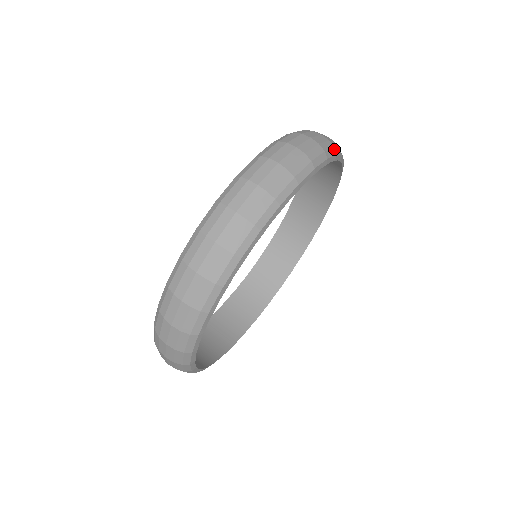
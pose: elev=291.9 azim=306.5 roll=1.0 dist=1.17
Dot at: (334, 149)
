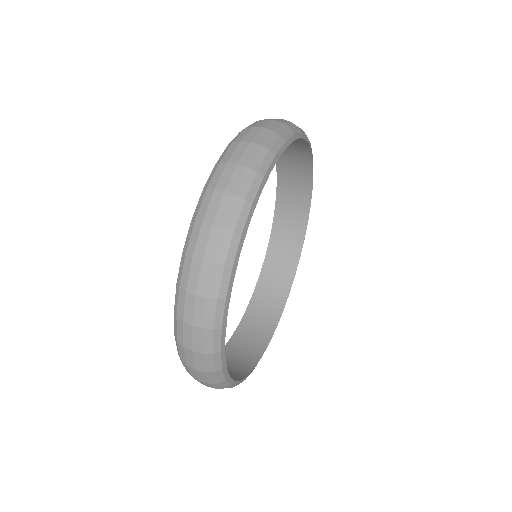
Dot at: occluded
